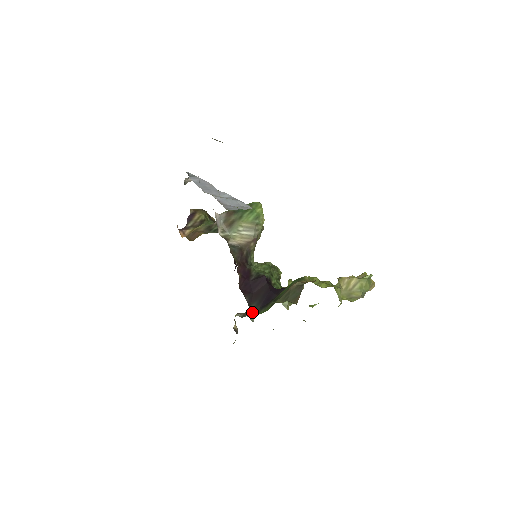
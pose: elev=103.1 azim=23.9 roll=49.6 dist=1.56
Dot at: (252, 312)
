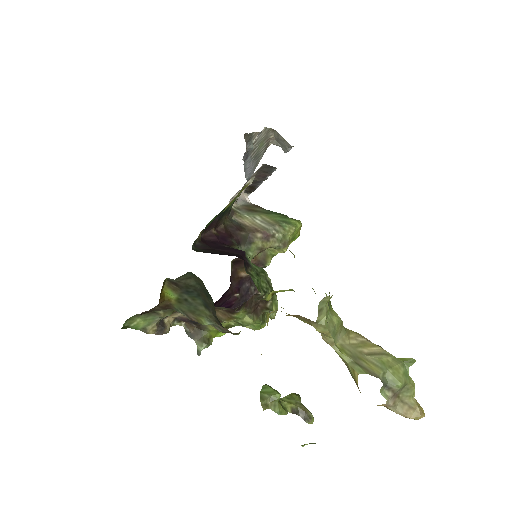
Dot at: (206, 340)
